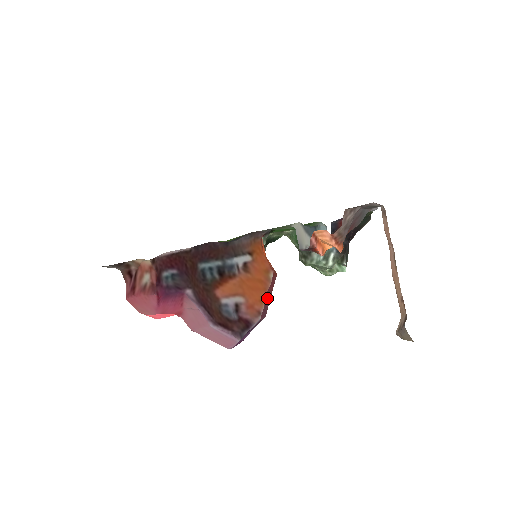
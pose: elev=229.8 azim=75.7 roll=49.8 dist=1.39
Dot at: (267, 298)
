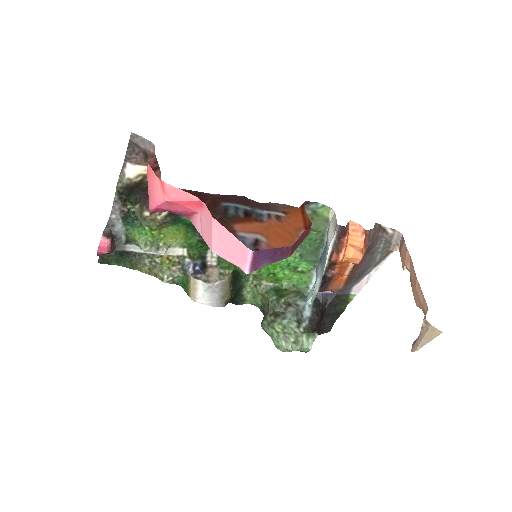
Dot at: (300, 238)
